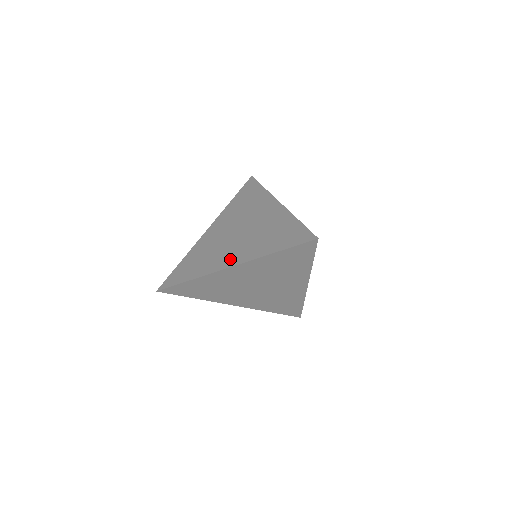
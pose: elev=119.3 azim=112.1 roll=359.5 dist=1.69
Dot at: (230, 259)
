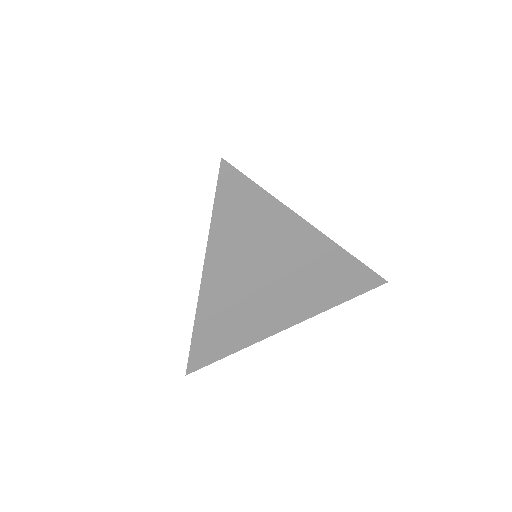
Dot at: occluded
